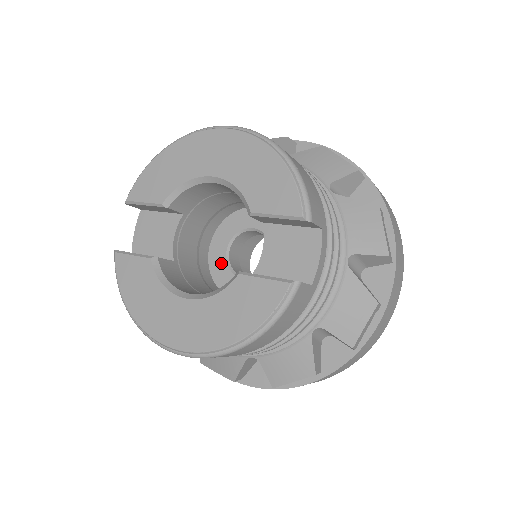
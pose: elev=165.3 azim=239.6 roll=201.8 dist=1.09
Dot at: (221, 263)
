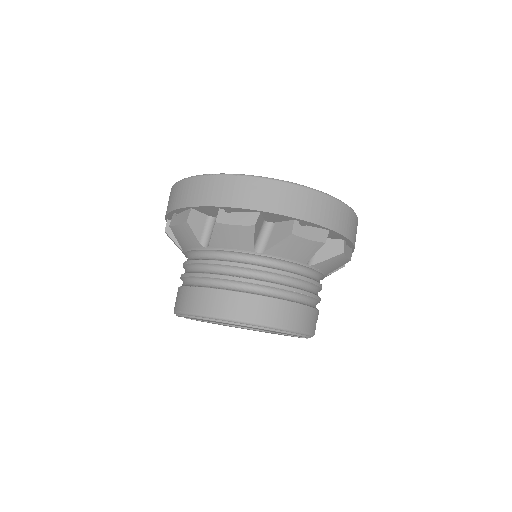
Dot at: occluded
